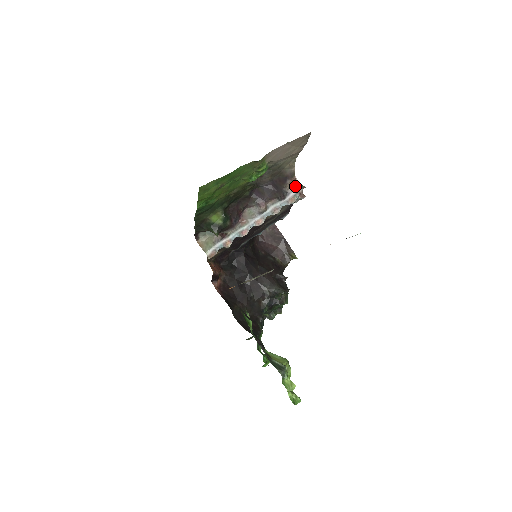
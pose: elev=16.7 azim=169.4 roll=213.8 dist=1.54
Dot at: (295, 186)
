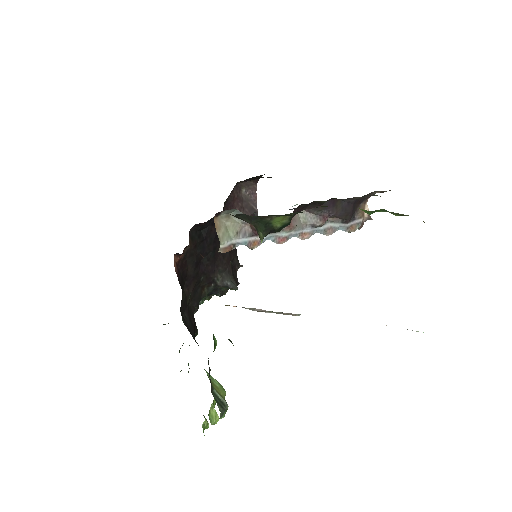
Dot at: (364, 212)
